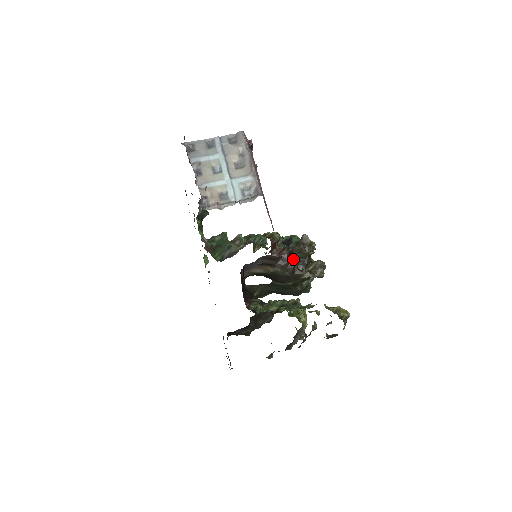
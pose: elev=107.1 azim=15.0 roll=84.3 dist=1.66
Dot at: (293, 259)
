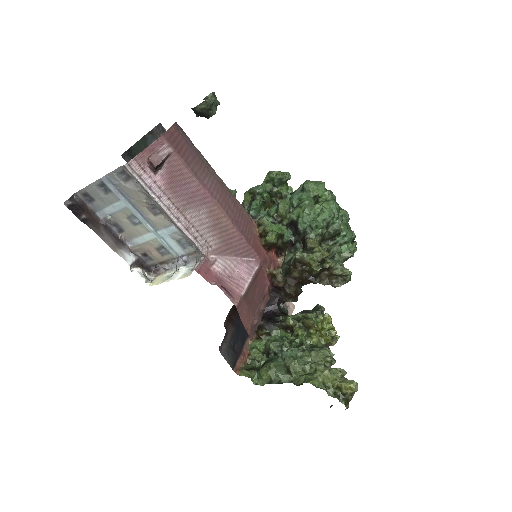
Dot at: (293, 281)
